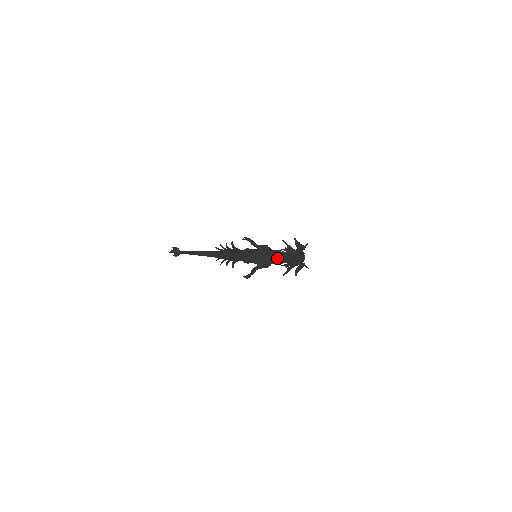
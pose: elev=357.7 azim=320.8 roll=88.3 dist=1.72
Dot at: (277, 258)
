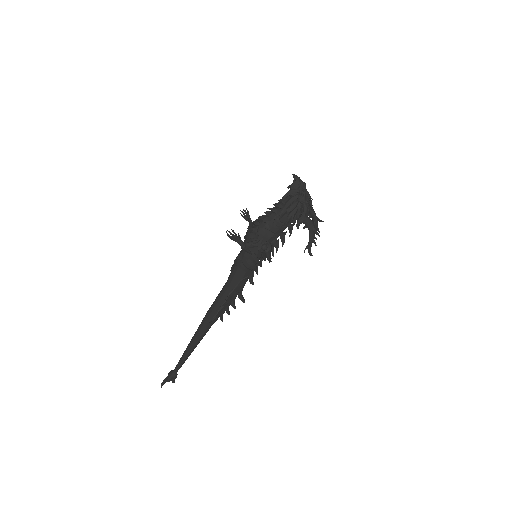
Dot at: (274, 204)
